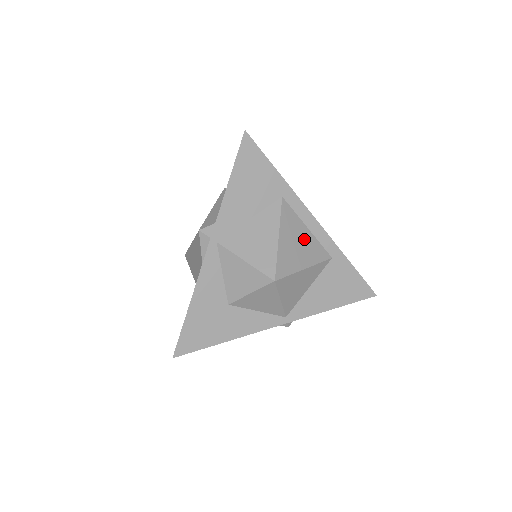
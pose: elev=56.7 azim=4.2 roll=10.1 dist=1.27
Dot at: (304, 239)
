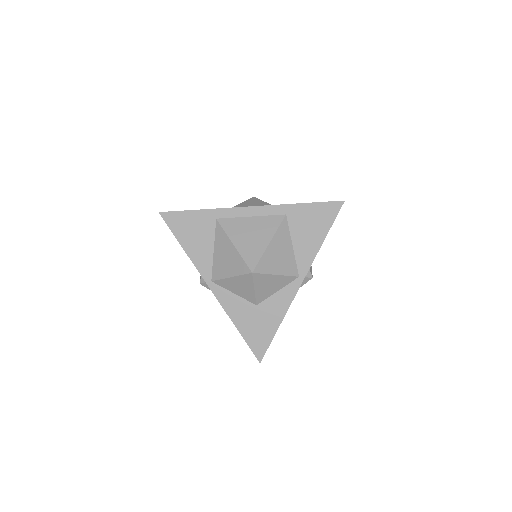
Dot at: (253, 226)
